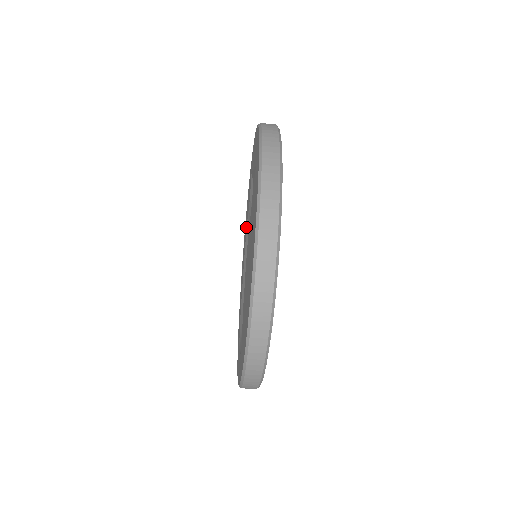
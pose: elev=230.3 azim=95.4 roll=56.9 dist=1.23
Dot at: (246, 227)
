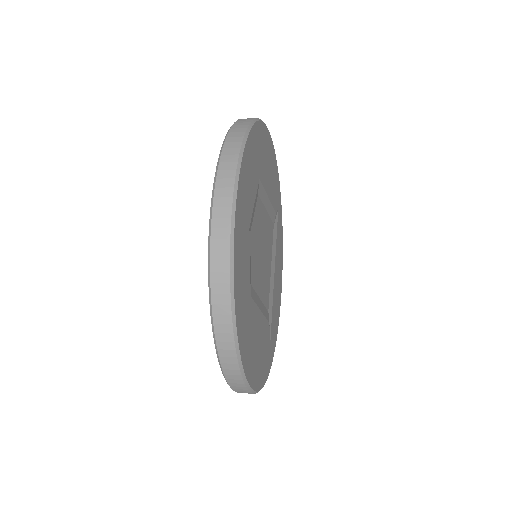
Dot at: occluded
